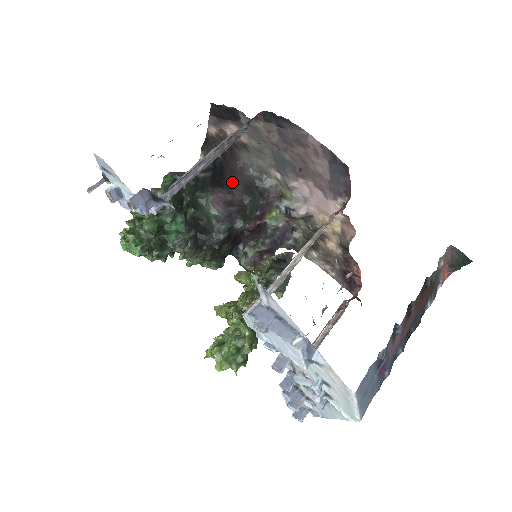
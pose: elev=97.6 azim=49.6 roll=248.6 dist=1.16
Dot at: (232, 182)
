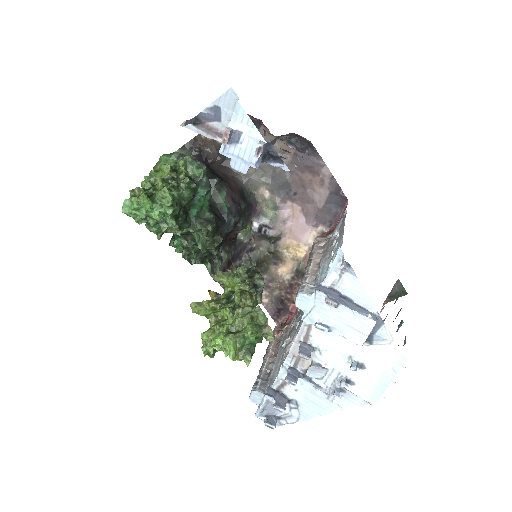
Dot at: (231, 185)
